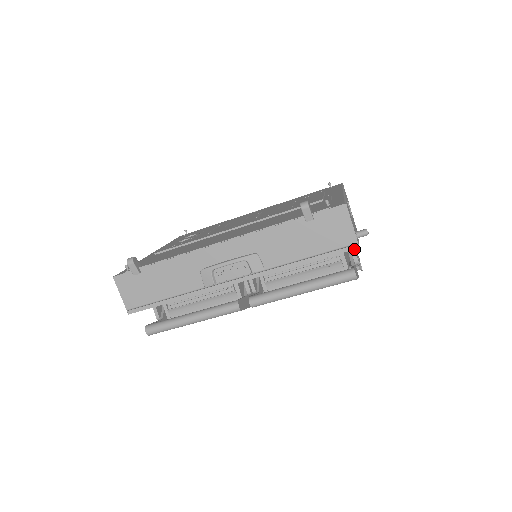
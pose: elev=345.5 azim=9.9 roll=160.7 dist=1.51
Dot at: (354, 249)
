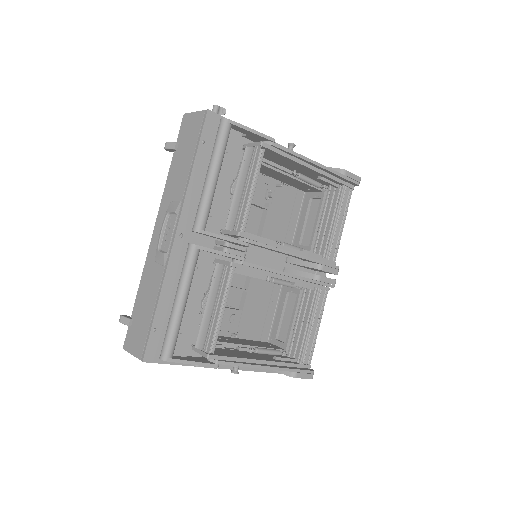
Dot at: (206, 114)
